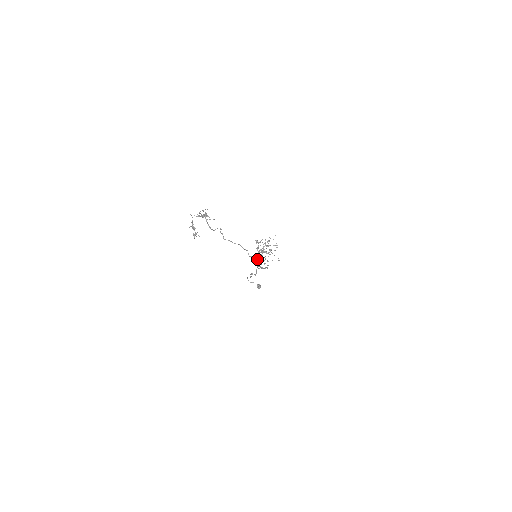
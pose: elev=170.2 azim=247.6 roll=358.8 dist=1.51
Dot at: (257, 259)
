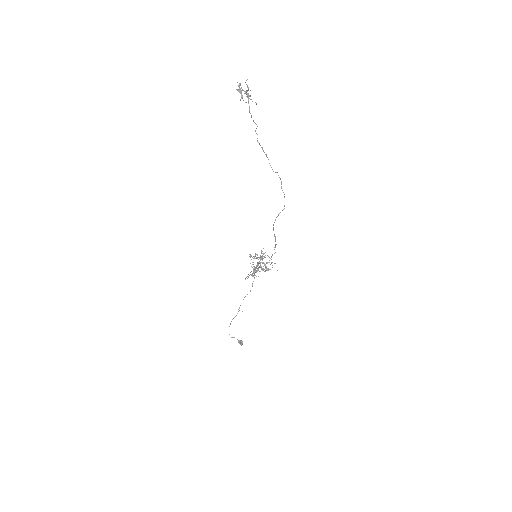
Dot at: (252, 274)
